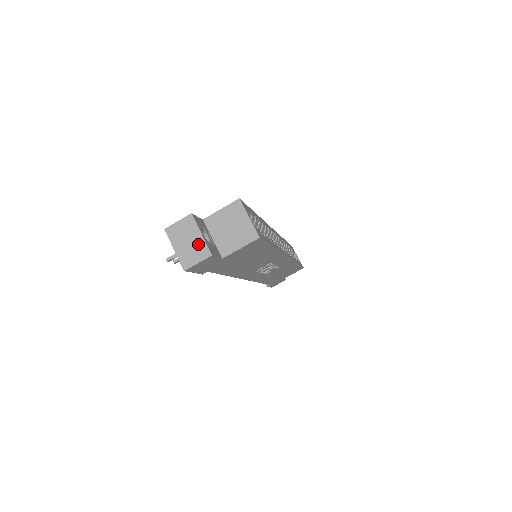
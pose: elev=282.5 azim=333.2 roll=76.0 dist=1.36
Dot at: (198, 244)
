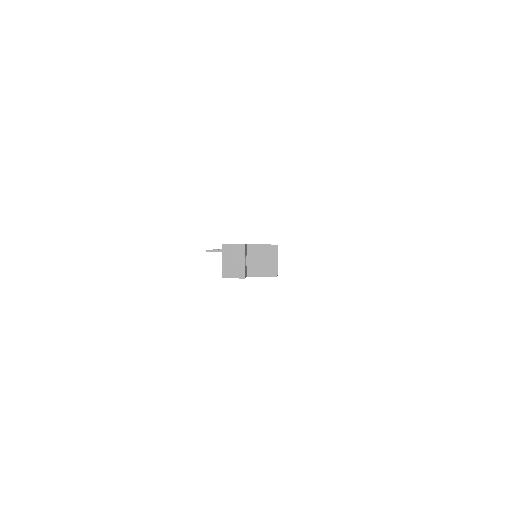
Dot at: (239, 266)
